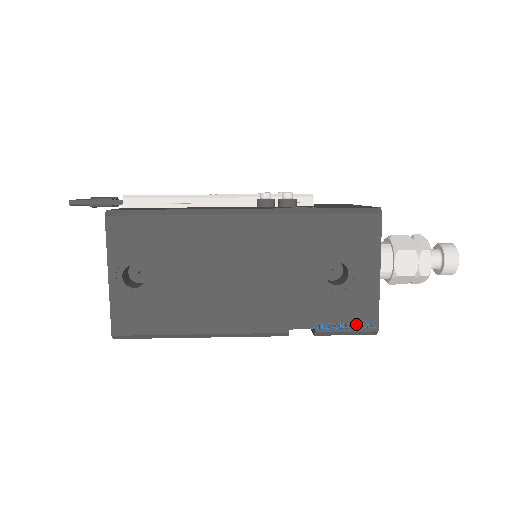
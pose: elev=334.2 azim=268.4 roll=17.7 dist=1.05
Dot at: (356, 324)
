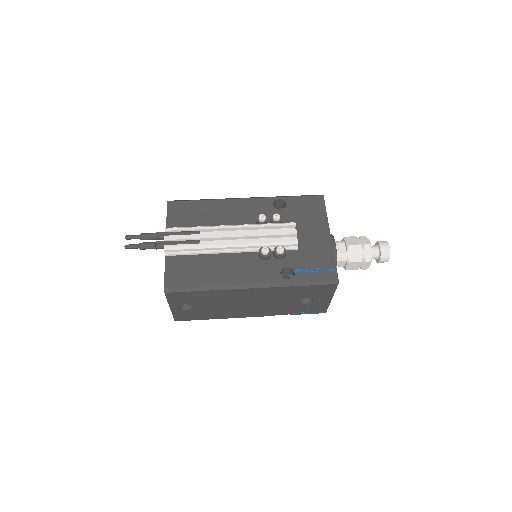
Dot at: (314, 312)
